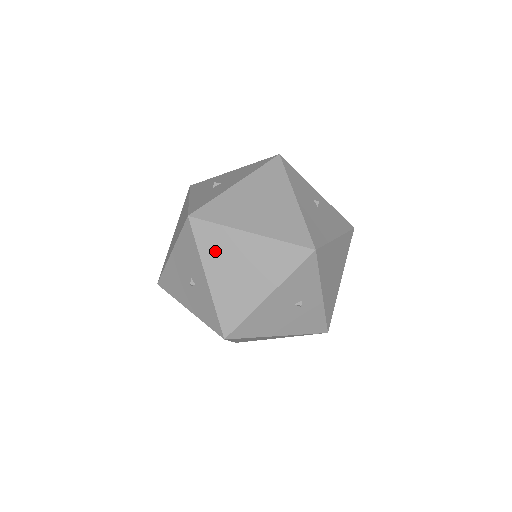
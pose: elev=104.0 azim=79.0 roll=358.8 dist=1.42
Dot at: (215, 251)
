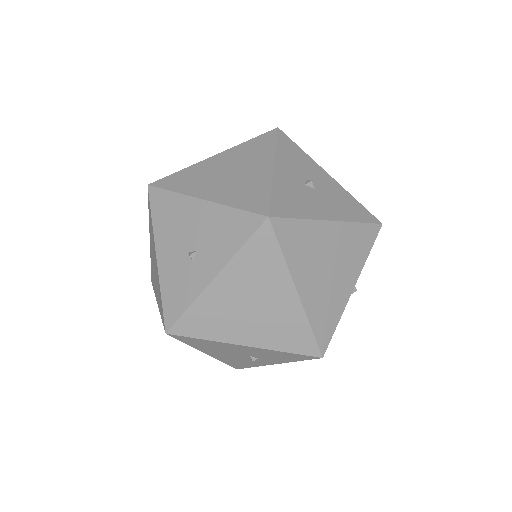
Dot at: (251, 270)
